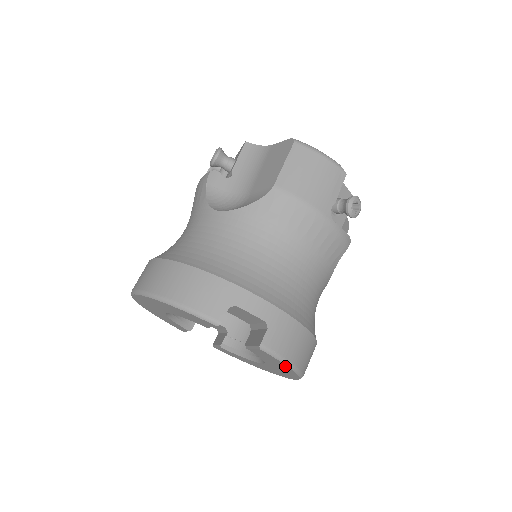
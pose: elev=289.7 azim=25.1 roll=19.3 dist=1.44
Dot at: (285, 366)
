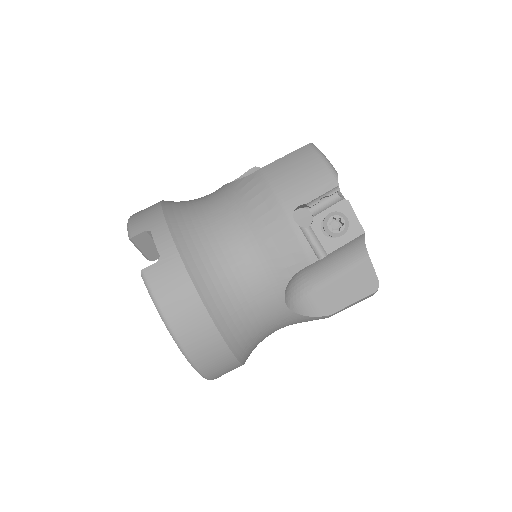
Dot at: (162, 317)
